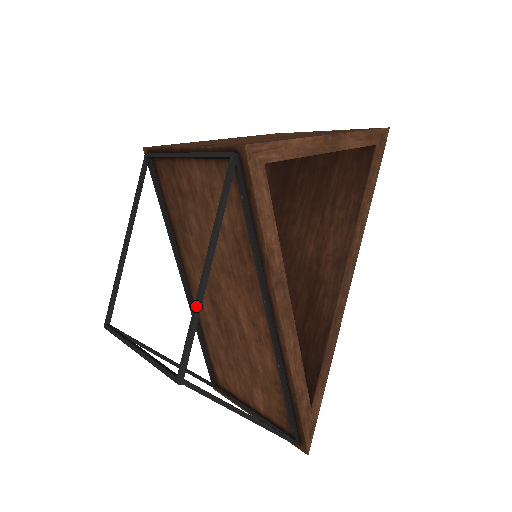
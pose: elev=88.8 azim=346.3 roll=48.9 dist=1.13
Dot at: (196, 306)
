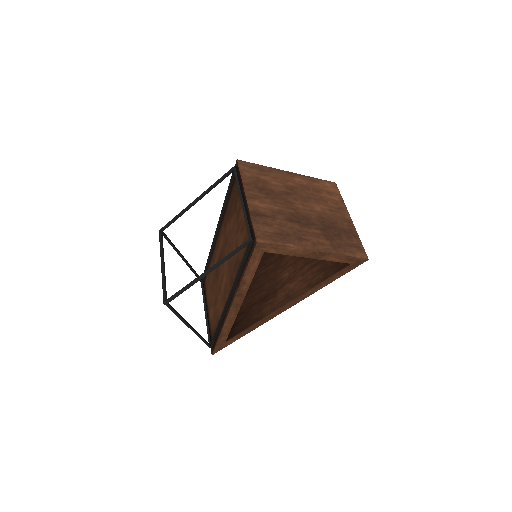
Dot at: (191, 284)
